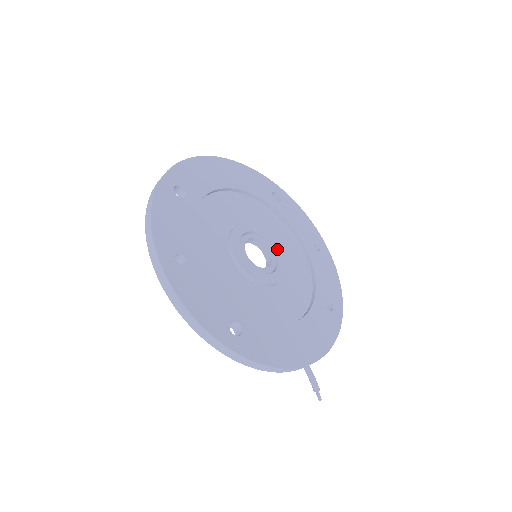
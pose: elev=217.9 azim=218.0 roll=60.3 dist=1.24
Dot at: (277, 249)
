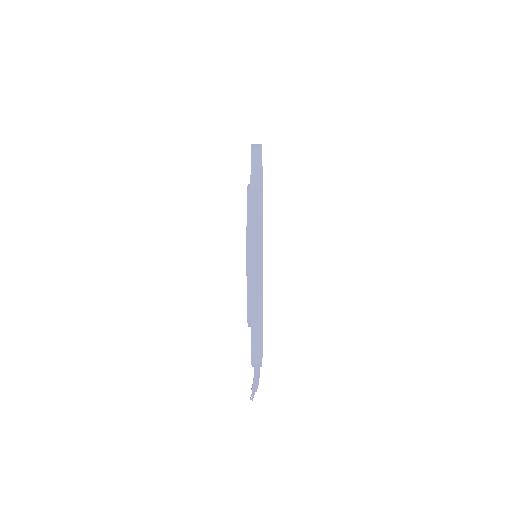
Dot at: occluded
